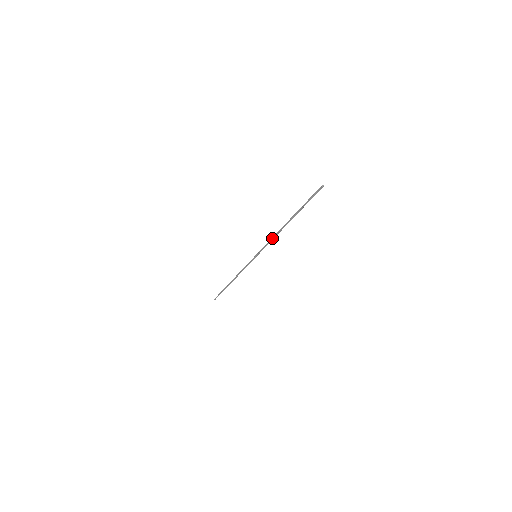
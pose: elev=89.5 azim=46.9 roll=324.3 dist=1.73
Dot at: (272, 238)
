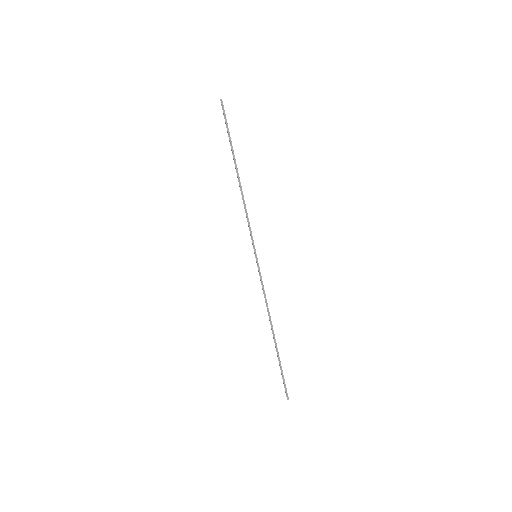
Dot at: (245, 209)
